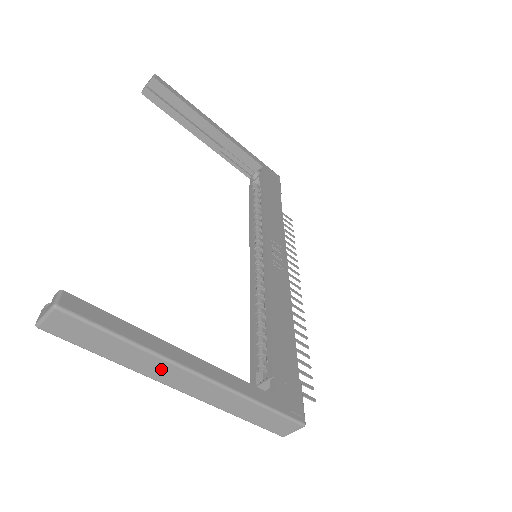
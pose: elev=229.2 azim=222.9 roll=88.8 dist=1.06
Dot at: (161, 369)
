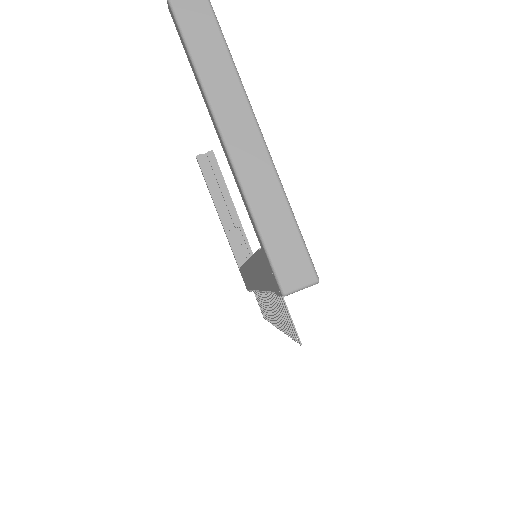
Dot at: (231, 101)
